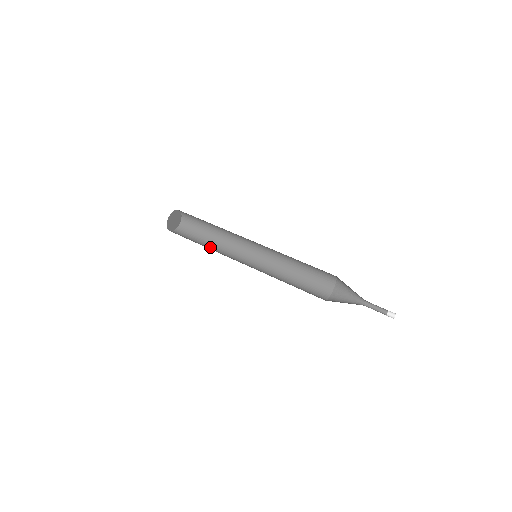
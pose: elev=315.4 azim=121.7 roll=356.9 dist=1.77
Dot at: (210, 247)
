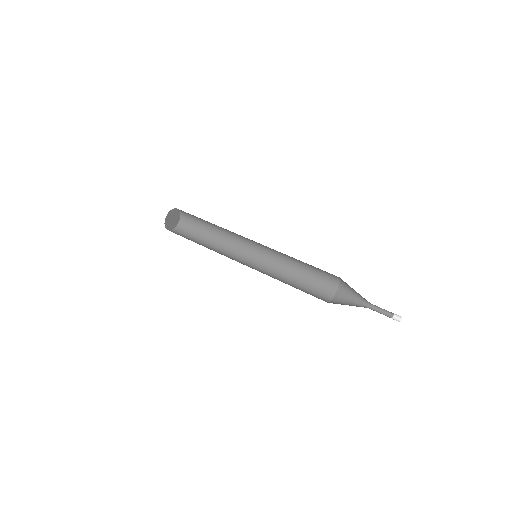
Dot at: (207, 247)
